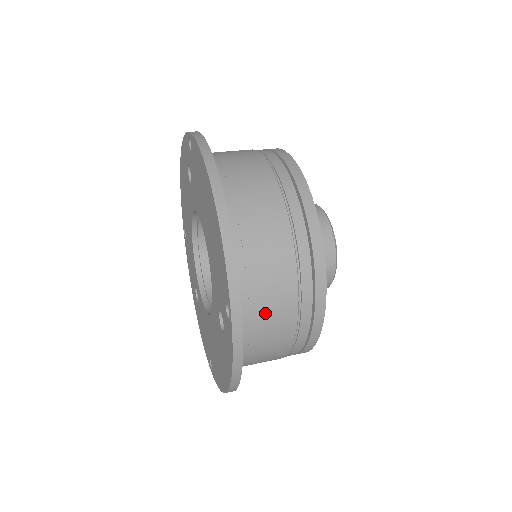
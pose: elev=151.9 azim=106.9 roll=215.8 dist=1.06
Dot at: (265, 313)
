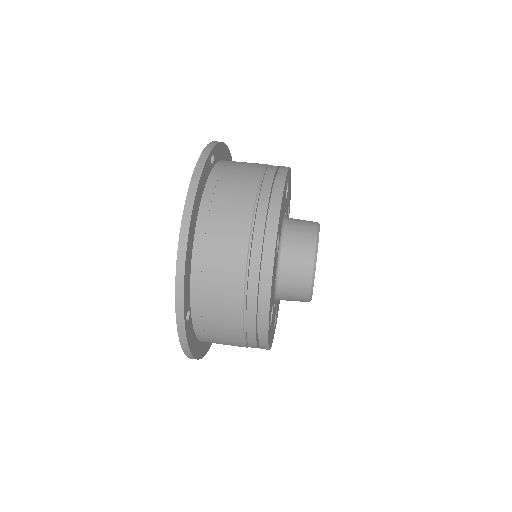
Dot at: (215, 321)
